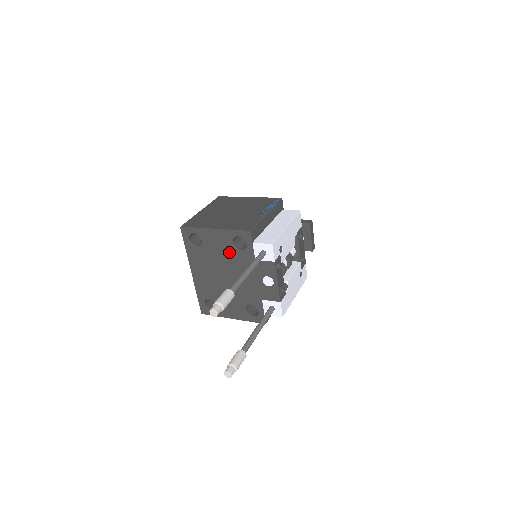
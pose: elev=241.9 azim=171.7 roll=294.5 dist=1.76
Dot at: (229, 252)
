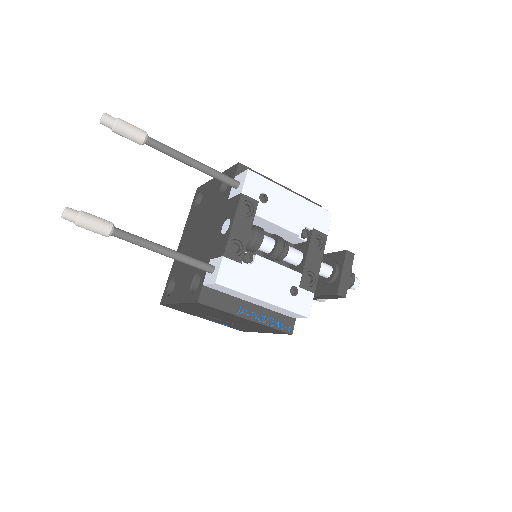
Dot at: (214, 200)
